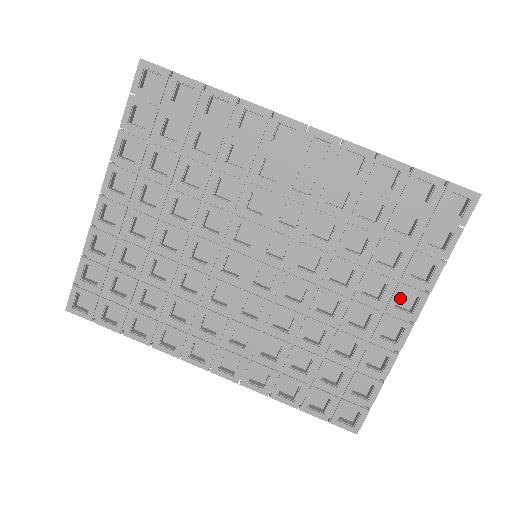
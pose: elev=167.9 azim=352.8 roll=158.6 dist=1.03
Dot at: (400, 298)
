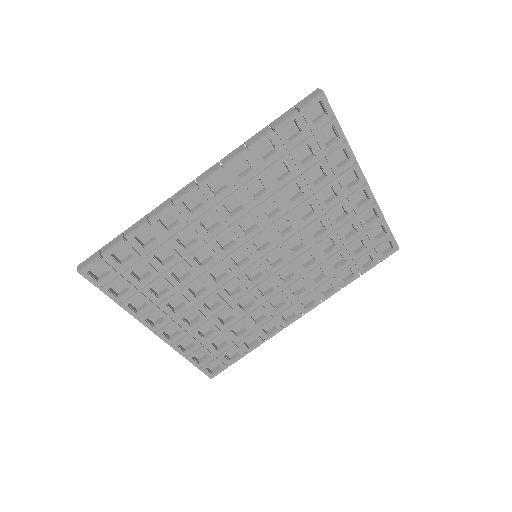
Dot at: (345, 180)
